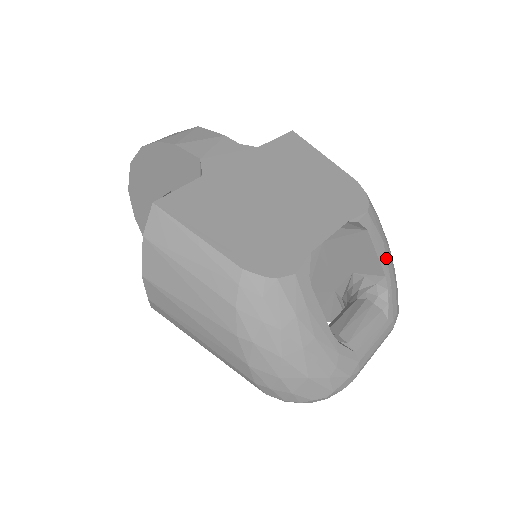
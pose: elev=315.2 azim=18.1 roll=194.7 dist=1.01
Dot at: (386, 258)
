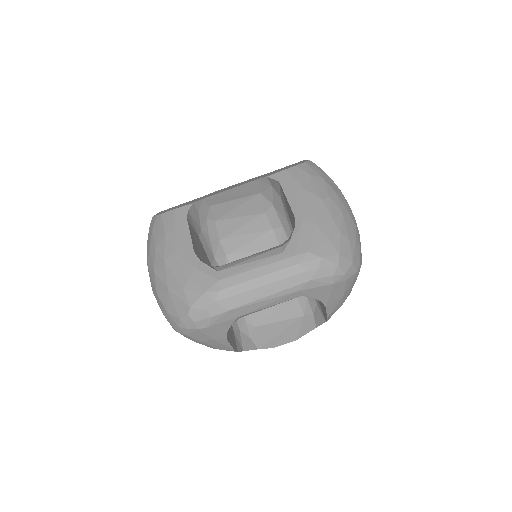
Dot at: (303, 203)
